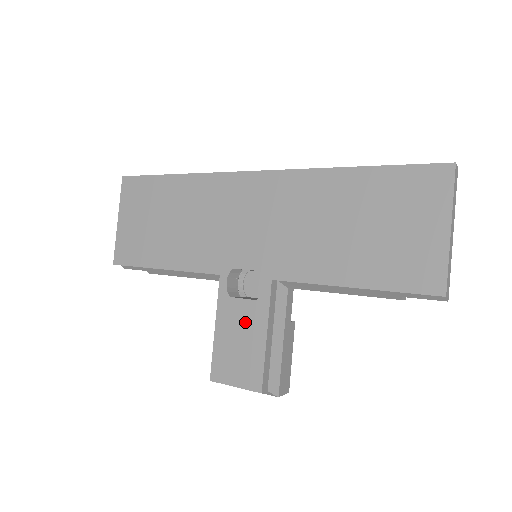
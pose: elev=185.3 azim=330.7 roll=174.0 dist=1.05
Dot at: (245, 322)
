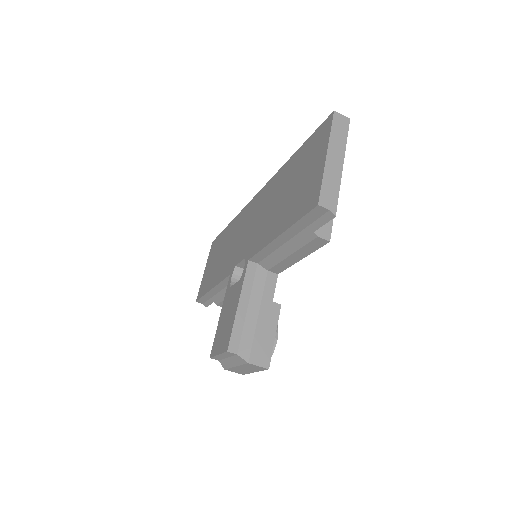
Dot at: (232, 300)
